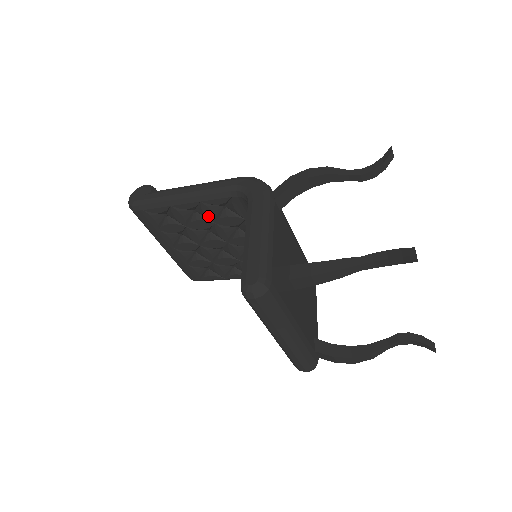
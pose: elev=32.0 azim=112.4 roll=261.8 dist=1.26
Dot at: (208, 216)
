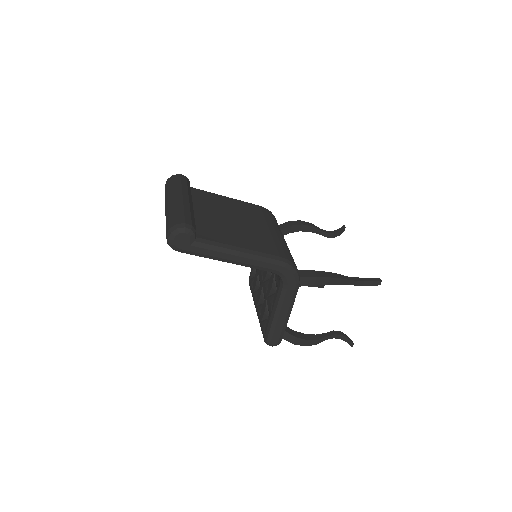
Dot at: occluded
